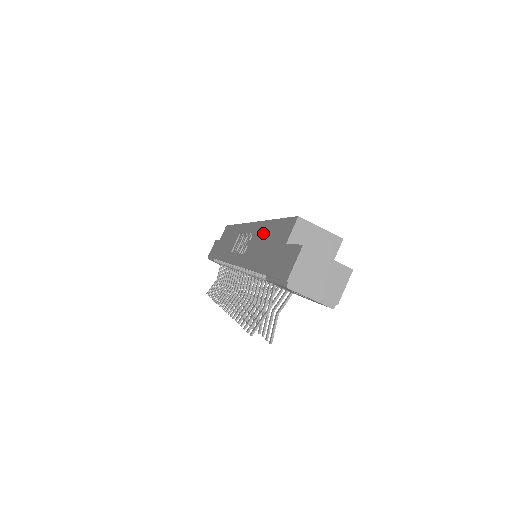
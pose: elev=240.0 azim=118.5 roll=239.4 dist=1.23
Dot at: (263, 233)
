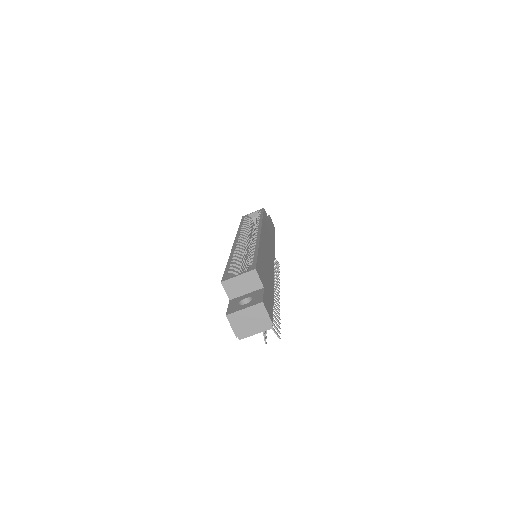
Dot at: occluded
